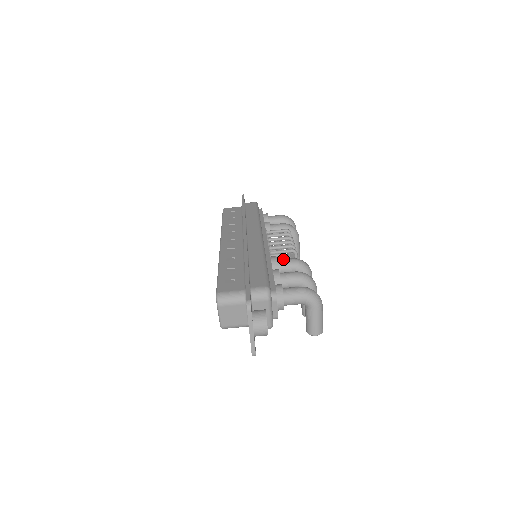
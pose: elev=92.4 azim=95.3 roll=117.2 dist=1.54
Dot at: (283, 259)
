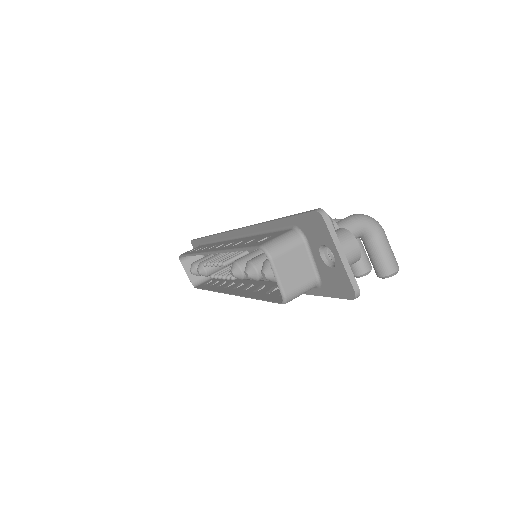
Dot at: occluded
